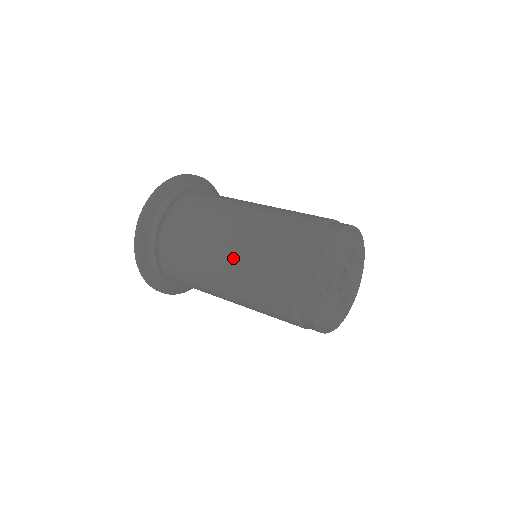
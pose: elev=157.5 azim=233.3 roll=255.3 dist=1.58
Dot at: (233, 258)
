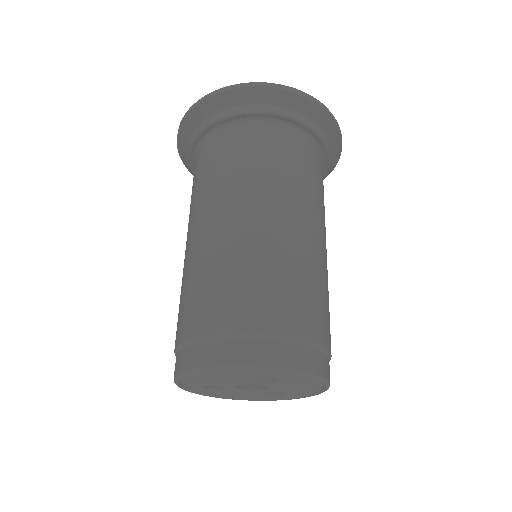
Dot at: occluded
